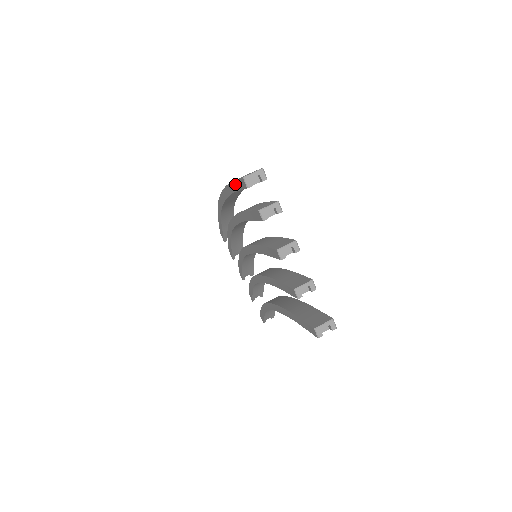
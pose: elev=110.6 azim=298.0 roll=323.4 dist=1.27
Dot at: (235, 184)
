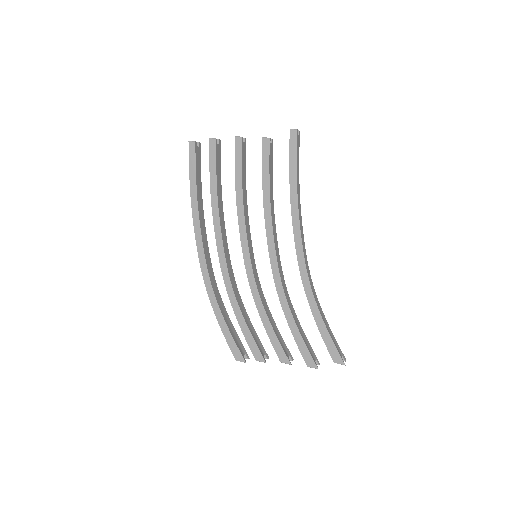
Dot at: (191, 171)
